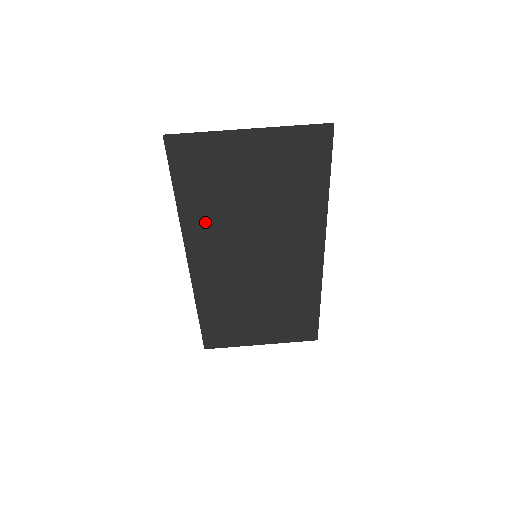
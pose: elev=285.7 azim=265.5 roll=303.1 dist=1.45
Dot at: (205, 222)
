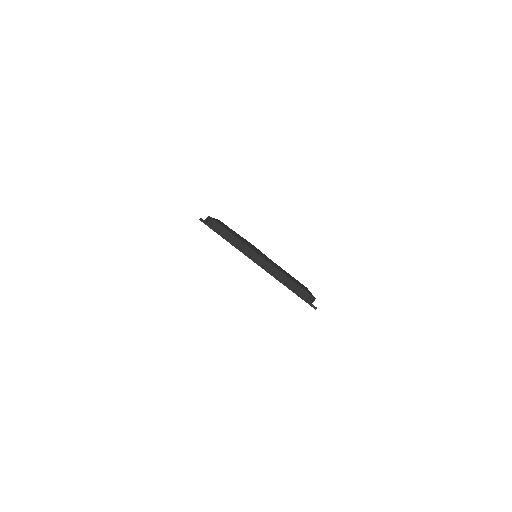
Dot at: occluded
